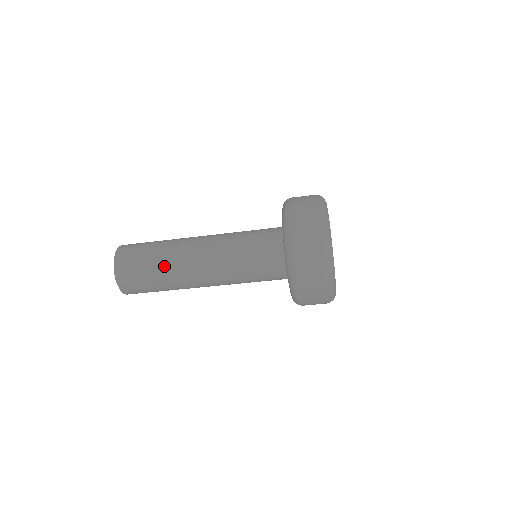
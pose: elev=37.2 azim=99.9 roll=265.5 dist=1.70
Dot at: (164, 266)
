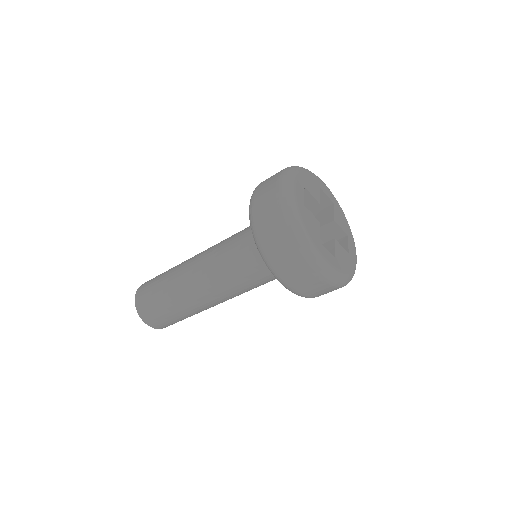
Dot at: (171, 293)
